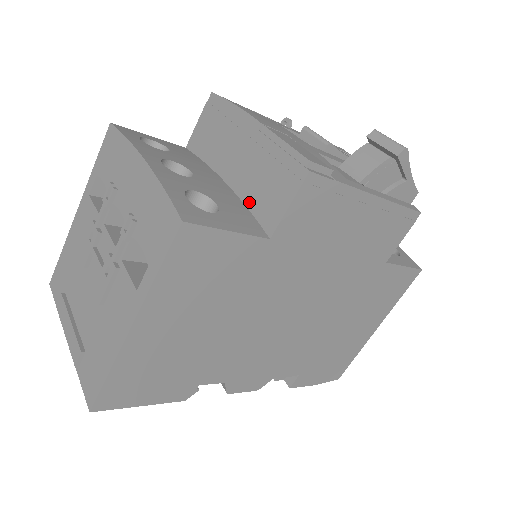
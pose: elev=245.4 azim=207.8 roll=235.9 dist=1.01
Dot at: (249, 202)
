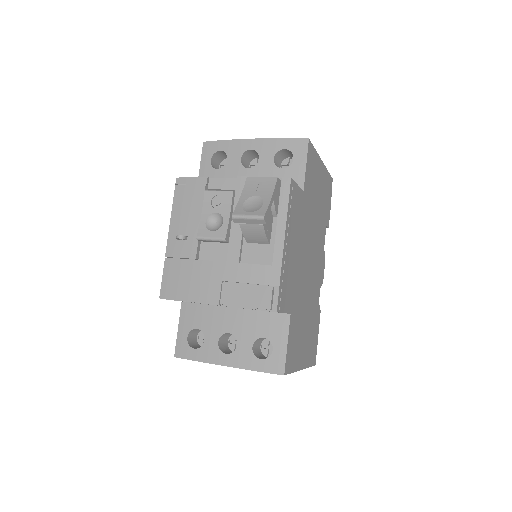
Dot at: (259, 311)
